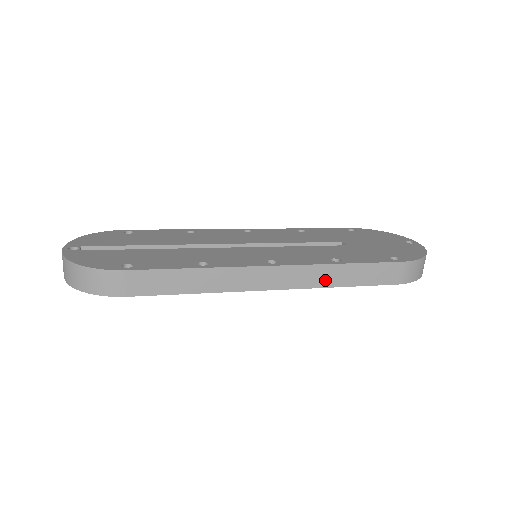
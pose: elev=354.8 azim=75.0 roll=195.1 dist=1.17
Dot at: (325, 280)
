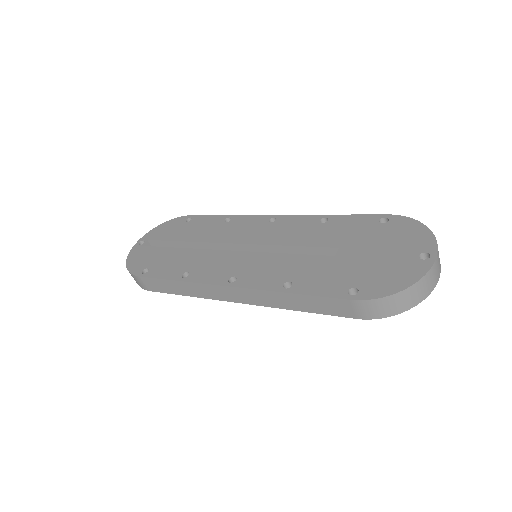
Dot at: (277, 303)
